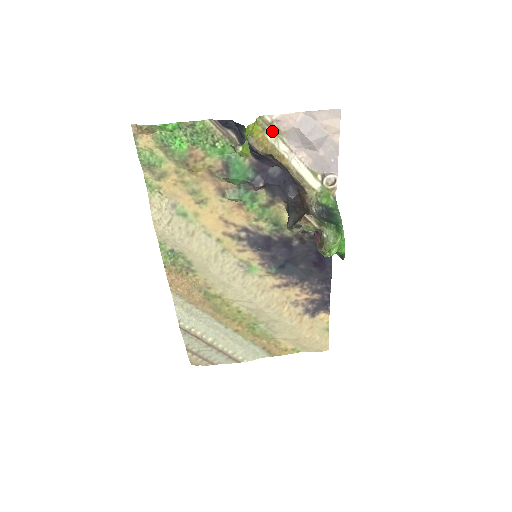
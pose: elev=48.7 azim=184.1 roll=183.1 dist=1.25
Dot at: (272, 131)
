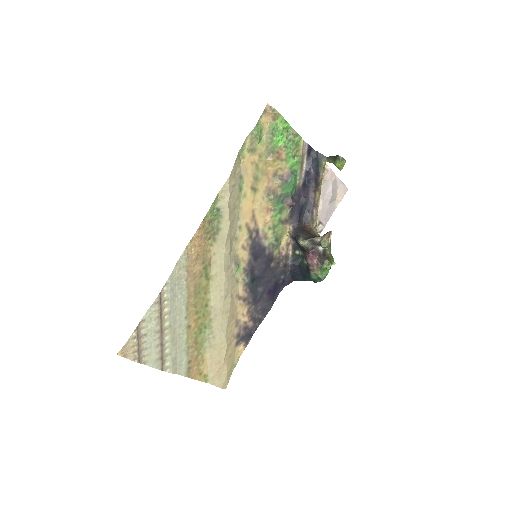
Dot at: occluded
